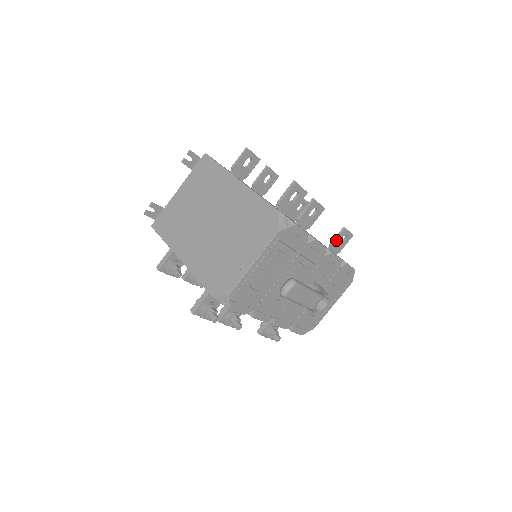
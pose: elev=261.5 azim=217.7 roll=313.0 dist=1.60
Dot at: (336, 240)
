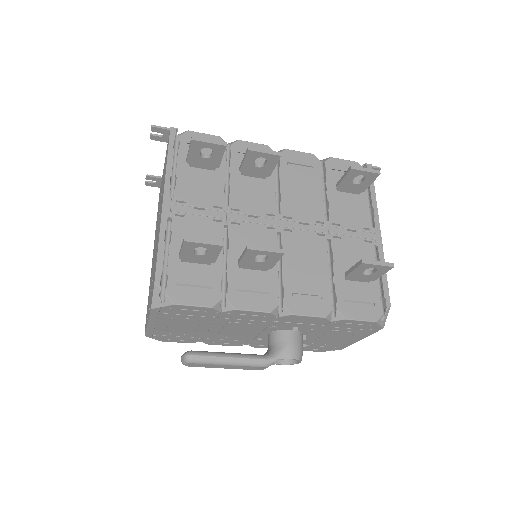
Dot at: (352, 272)
